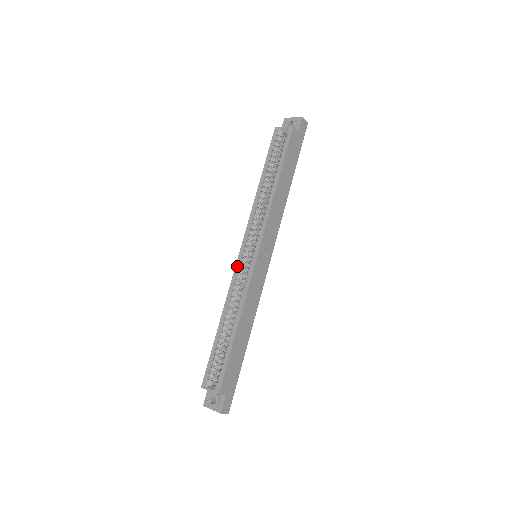
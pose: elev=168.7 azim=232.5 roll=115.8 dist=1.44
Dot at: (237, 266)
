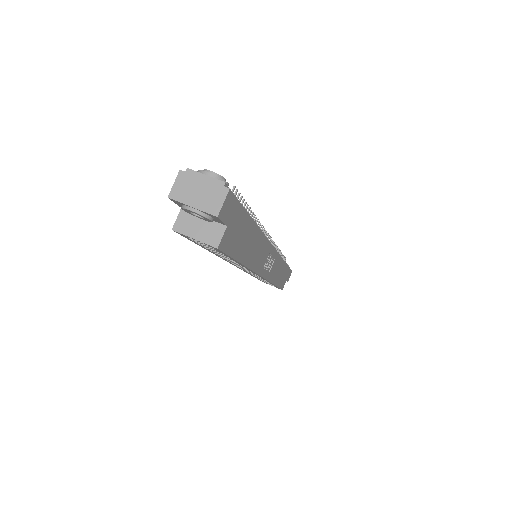
Dot at: occluded
